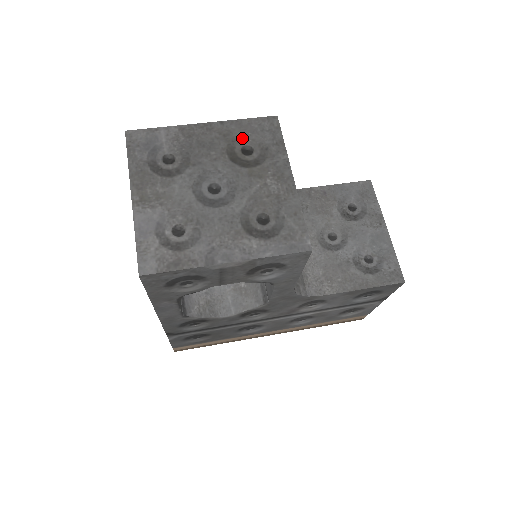
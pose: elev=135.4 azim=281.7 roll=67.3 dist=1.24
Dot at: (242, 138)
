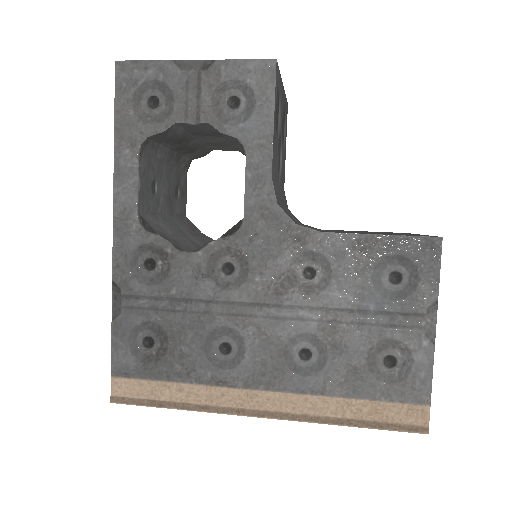
Dot at: occluded
